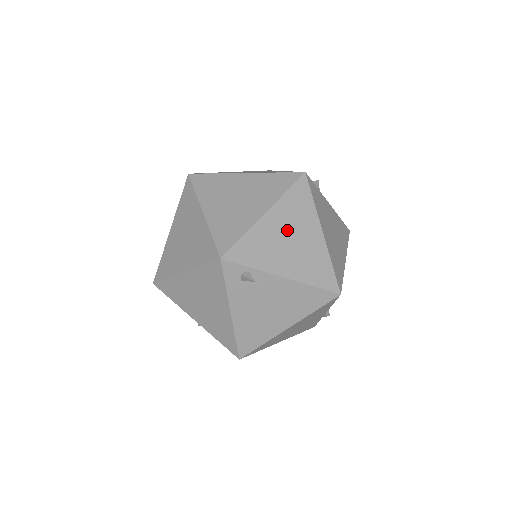
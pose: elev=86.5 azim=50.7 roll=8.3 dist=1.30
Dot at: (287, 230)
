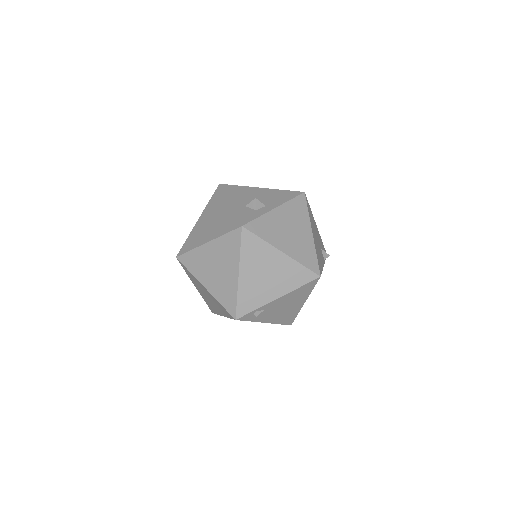
Dot at: (259, 271)
